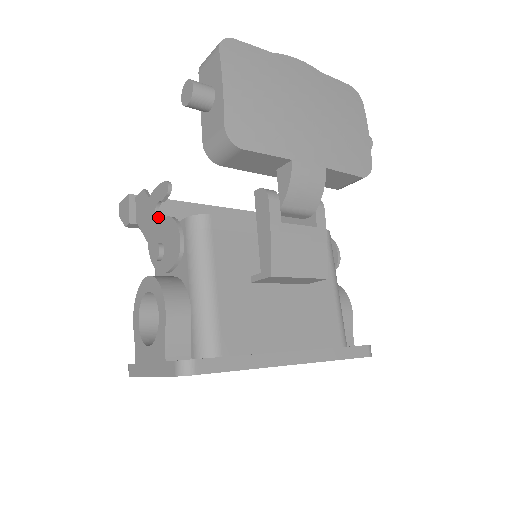
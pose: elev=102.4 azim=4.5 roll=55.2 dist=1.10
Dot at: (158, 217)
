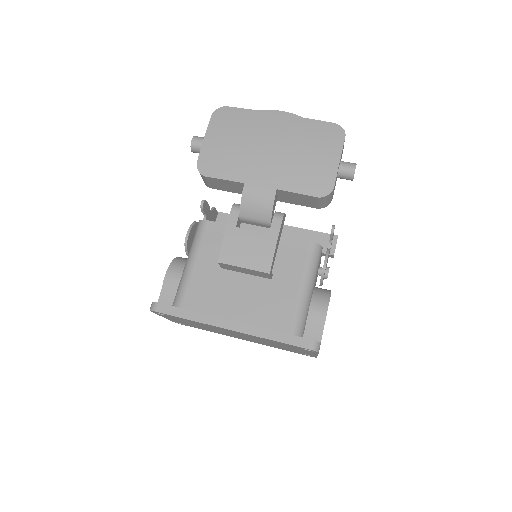
Dot at: occluded
